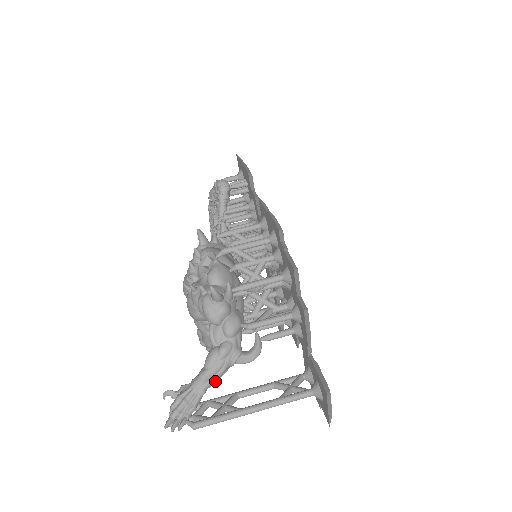
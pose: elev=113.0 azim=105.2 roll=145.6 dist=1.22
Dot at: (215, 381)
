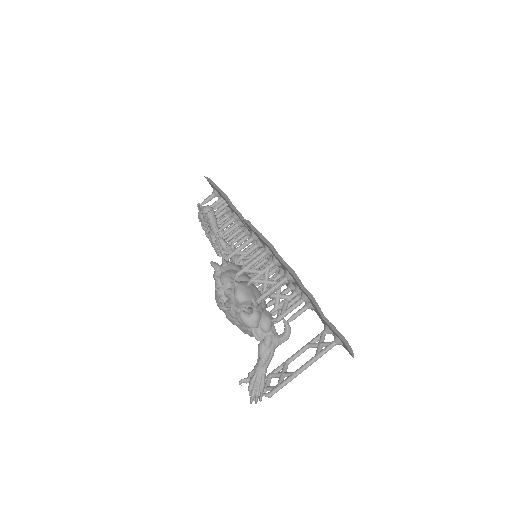
Dot at: occluded
